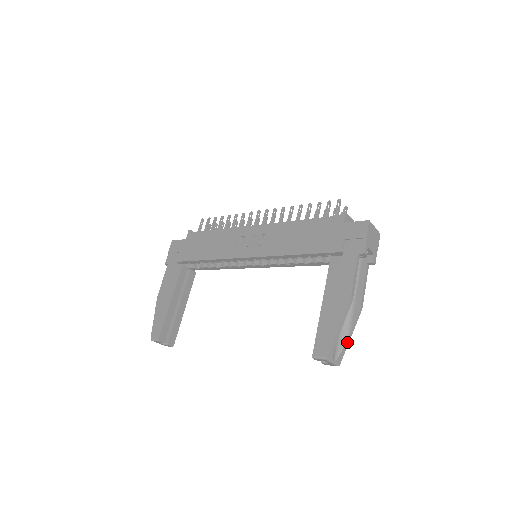
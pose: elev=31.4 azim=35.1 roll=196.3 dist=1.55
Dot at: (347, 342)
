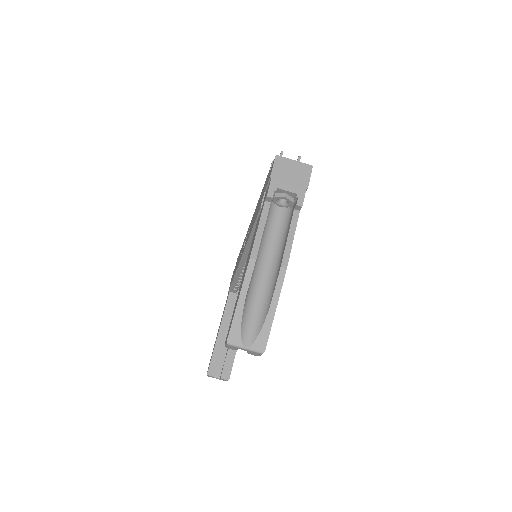
Dot at: (269, 318)
